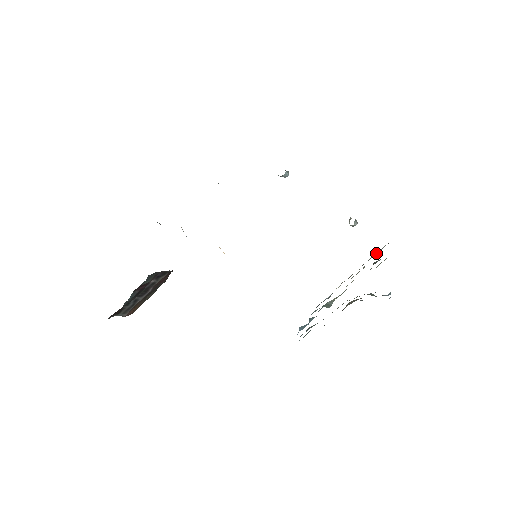
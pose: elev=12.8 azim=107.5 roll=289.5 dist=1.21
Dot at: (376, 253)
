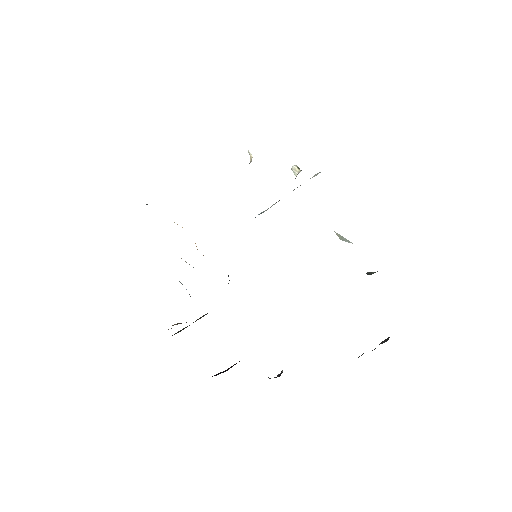
Dot at: occluded
